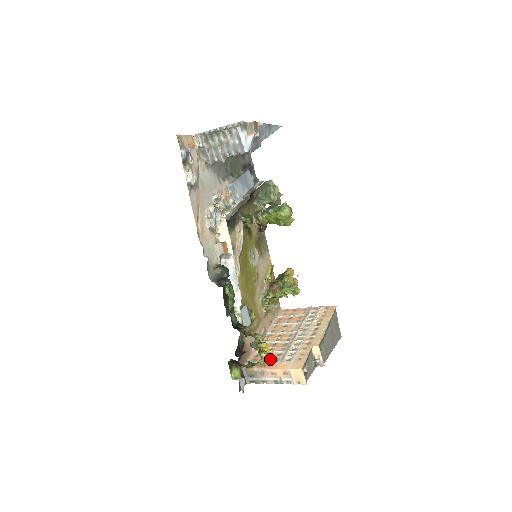
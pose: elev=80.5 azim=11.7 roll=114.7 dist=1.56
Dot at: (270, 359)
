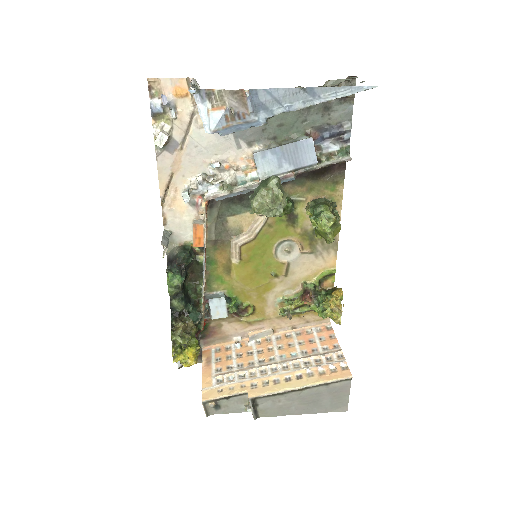
Dot at: (219, 363)
